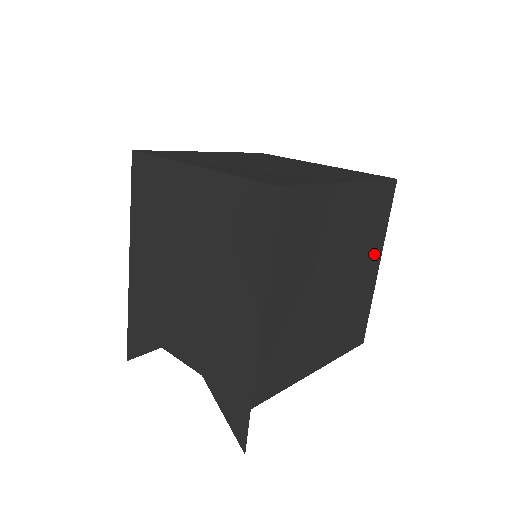
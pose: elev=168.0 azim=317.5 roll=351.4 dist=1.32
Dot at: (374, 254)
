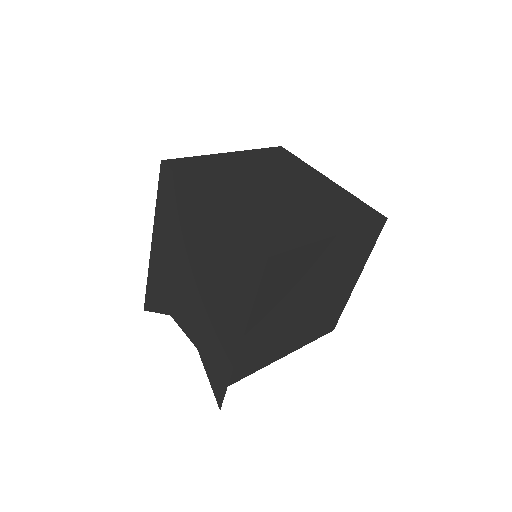
Dot at: (354, 273)
